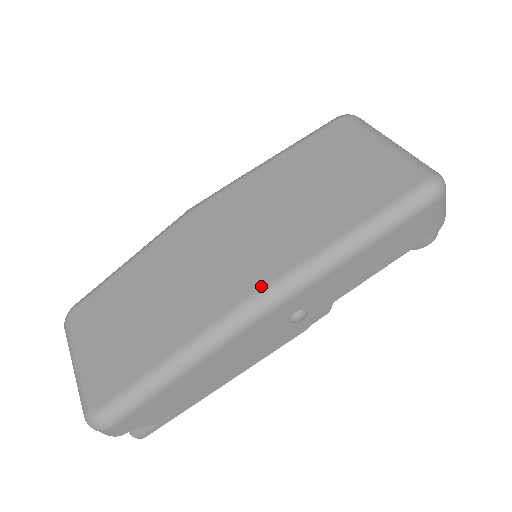
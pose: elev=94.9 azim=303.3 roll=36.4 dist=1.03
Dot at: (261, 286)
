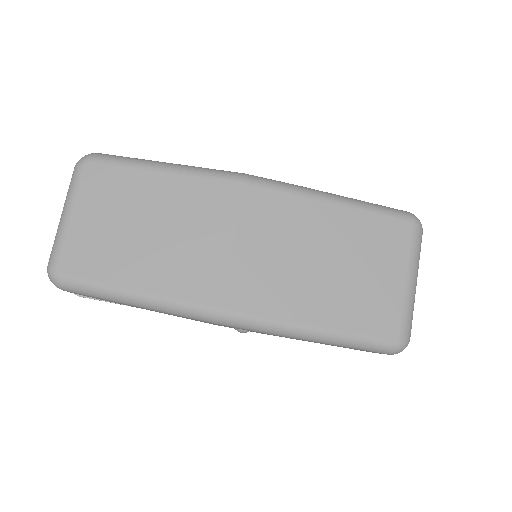
Dot at: (236, 309)
